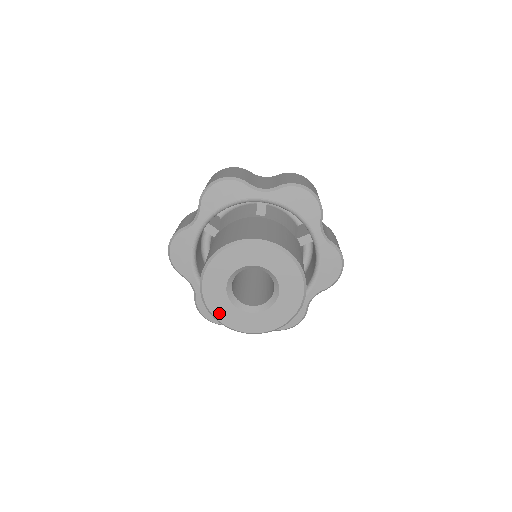
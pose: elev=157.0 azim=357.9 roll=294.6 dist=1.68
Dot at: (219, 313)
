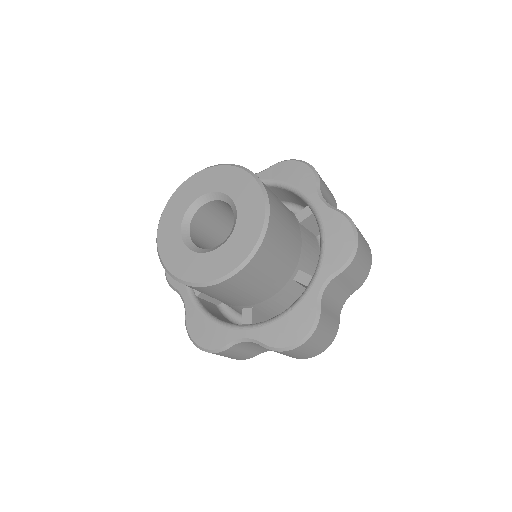
Dot at: (167, 216)
